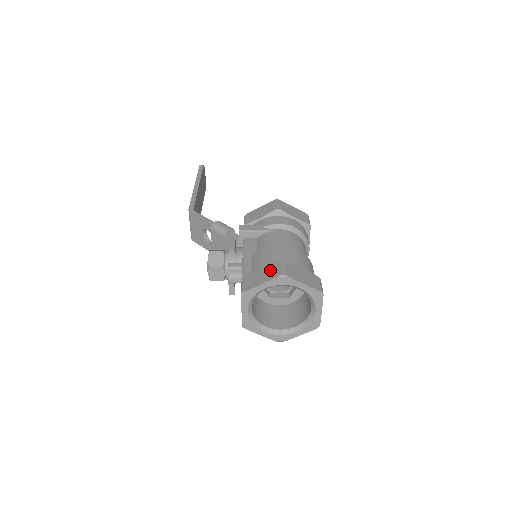
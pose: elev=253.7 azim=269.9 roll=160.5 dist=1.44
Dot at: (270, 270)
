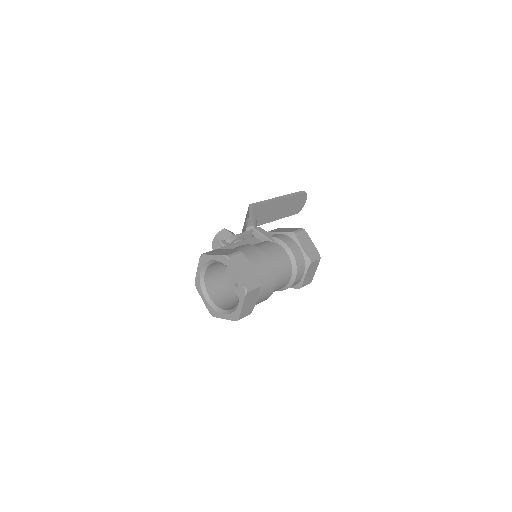
Dot at: (228, 252)
